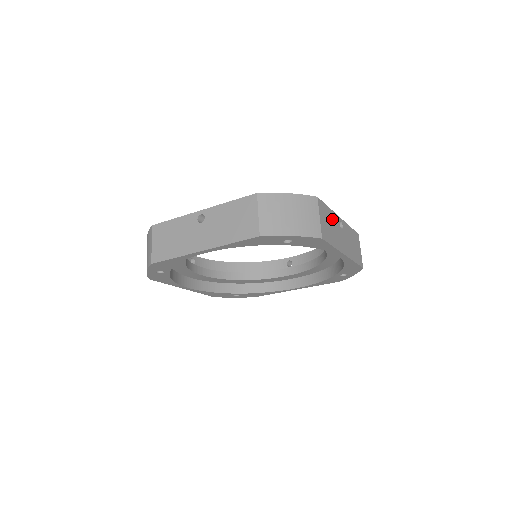
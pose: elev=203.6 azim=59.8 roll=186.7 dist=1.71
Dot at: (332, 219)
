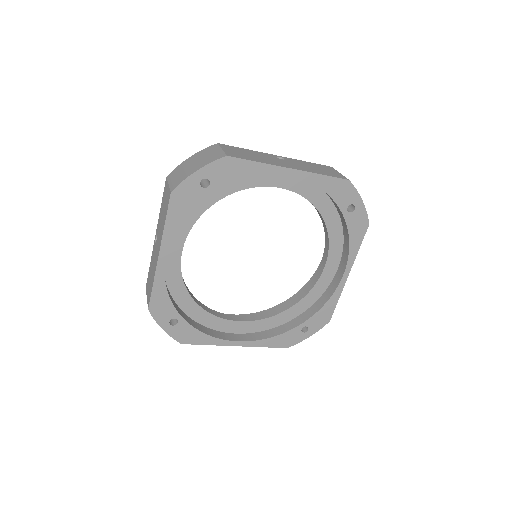
Dot at: (255, 154)
